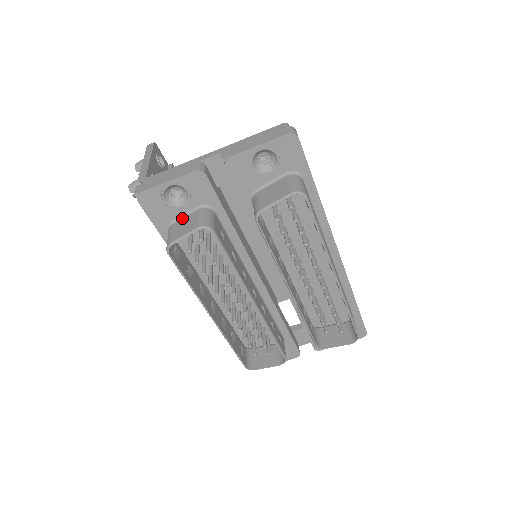
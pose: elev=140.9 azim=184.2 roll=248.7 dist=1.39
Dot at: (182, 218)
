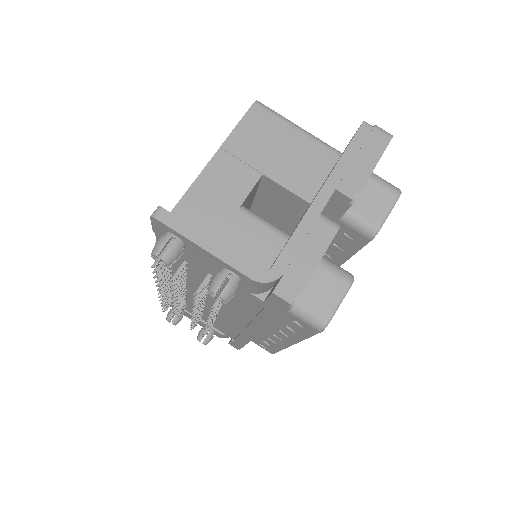
Dot at: occluded
